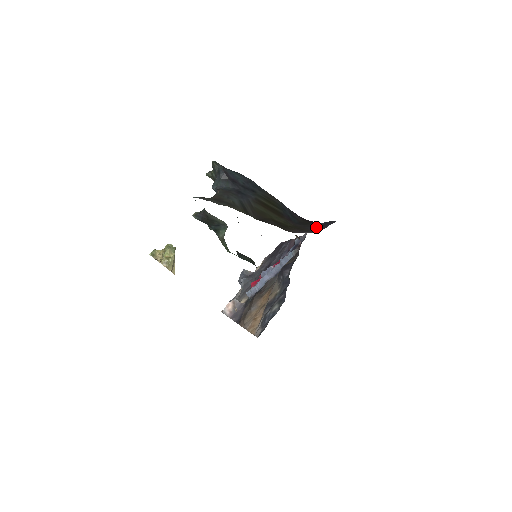
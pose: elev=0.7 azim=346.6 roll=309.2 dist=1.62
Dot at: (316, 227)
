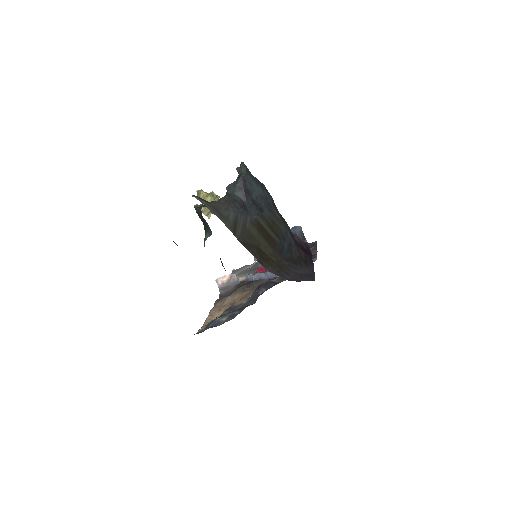
Dot at: (300, 272)
